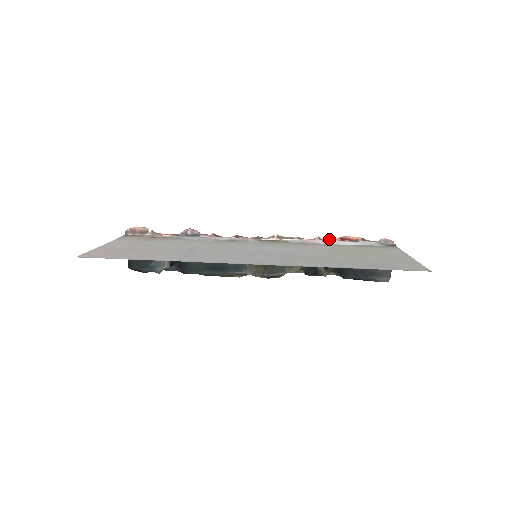
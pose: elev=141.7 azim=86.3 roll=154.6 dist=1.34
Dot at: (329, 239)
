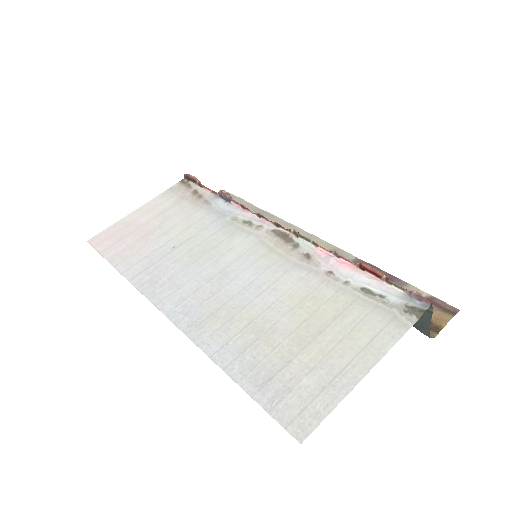
Dot at: (347, 260)
